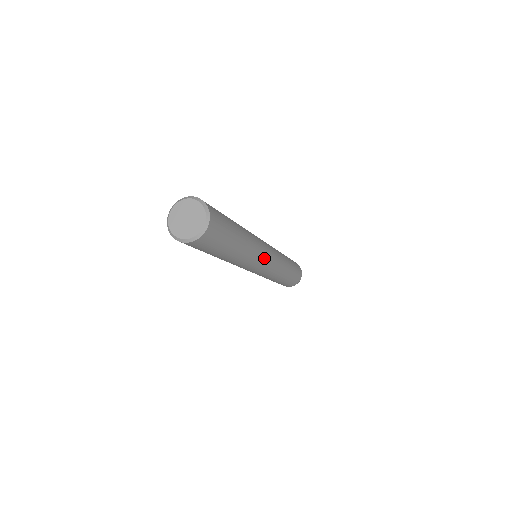
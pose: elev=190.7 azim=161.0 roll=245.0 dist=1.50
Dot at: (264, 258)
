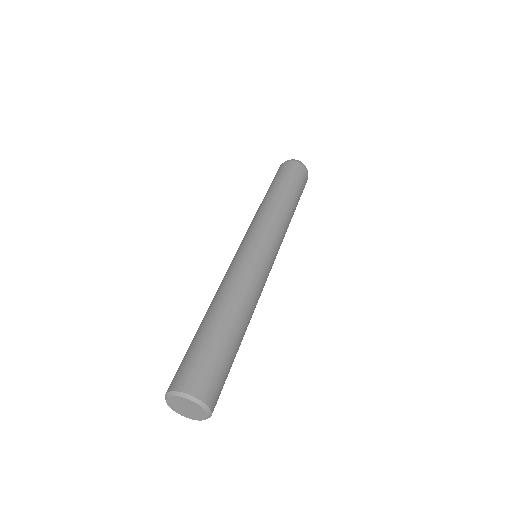
Dot at: occluded
